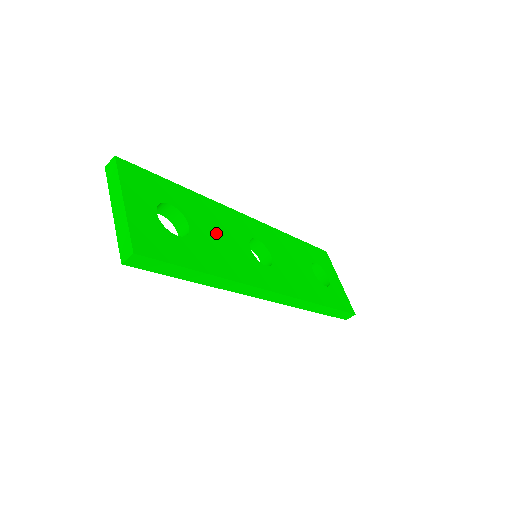
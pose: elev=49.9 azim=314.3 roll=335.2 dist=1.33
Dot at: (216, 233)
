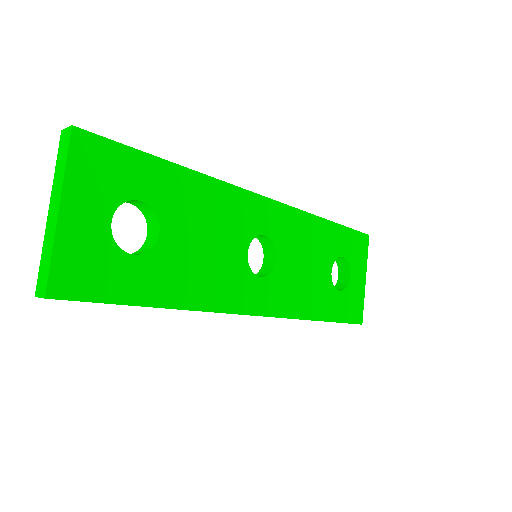
Dot at: (201, 237)
